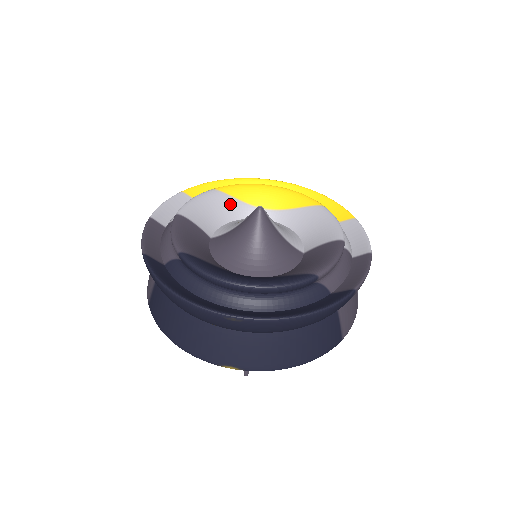
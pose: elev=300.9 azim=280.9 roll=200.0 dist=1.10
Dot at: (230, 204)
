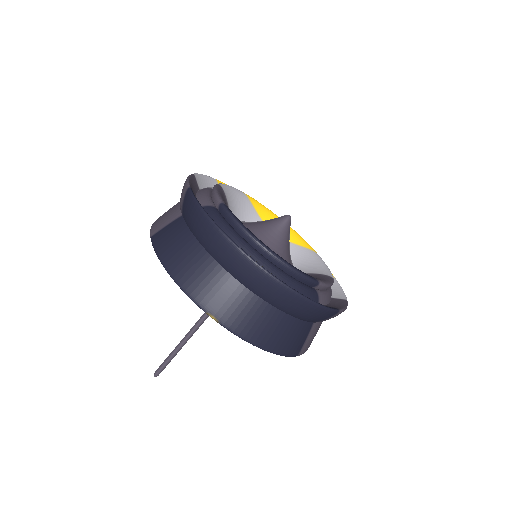
Dot at: (250, 210)
